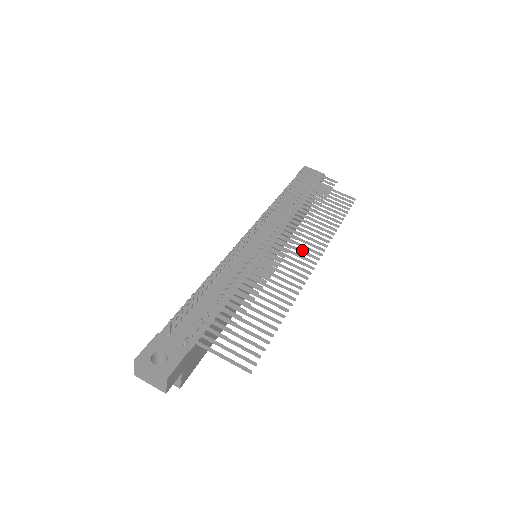
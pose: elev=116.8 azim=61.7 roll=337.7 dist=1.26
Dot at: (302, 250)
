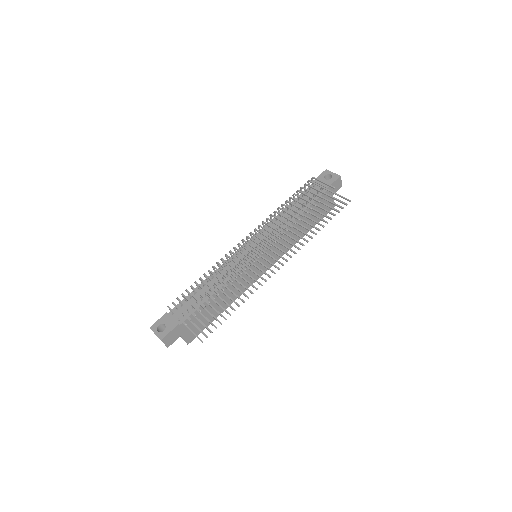
Dot at: (278, 254)
